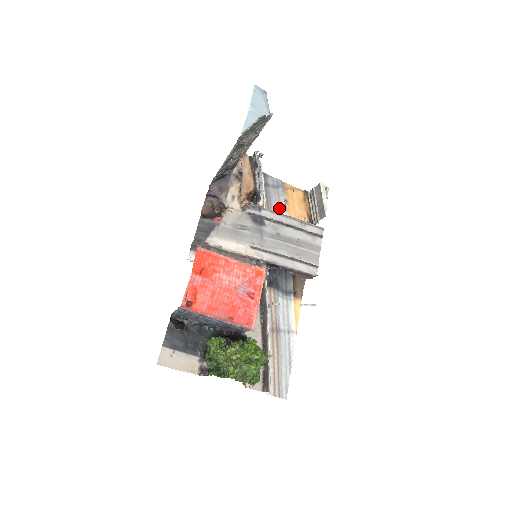
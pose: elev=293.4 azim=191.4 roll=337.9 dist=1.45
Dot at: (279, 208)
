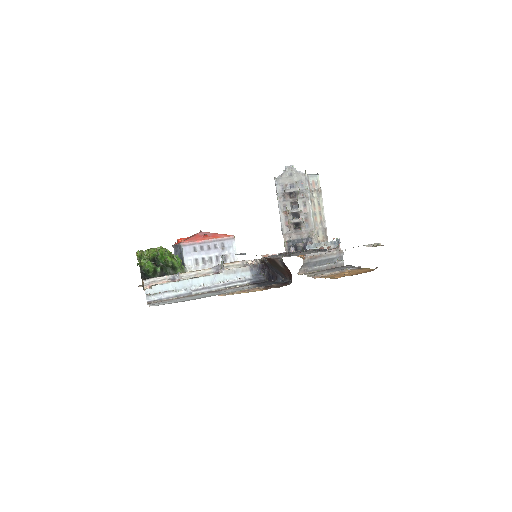
Dot at: occluded
